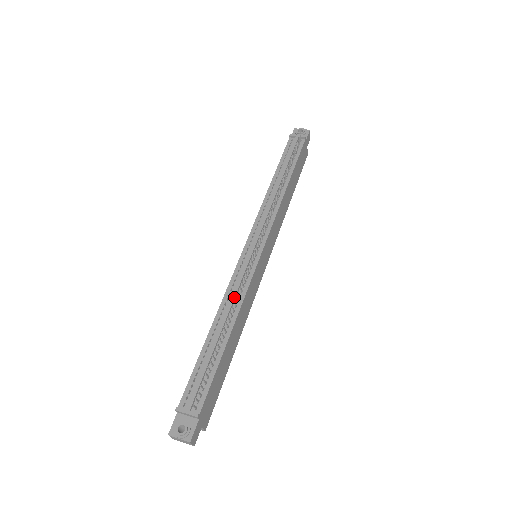
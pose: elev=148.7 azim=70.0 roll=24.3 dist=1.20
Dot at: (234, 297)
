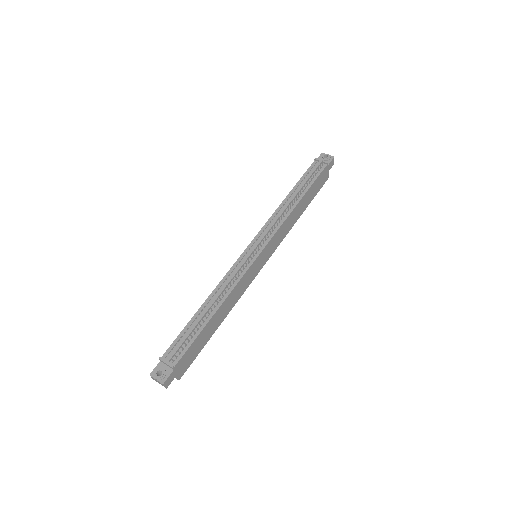
Dot at: occluded
